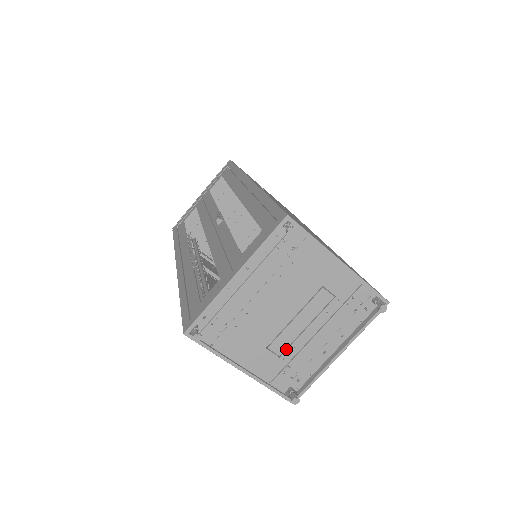
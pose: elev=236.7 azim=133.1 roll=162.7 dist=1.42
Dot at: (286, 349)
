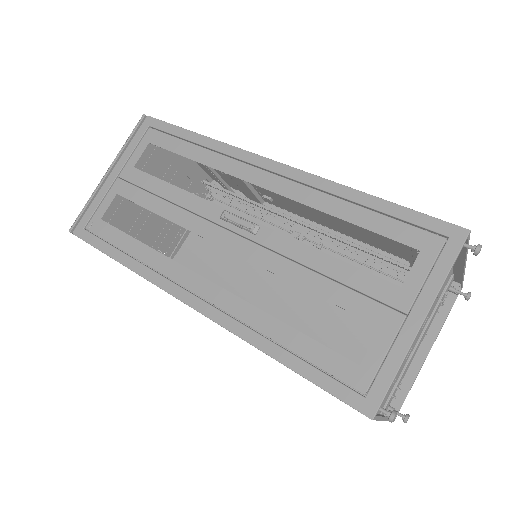
Dot at: occluded
